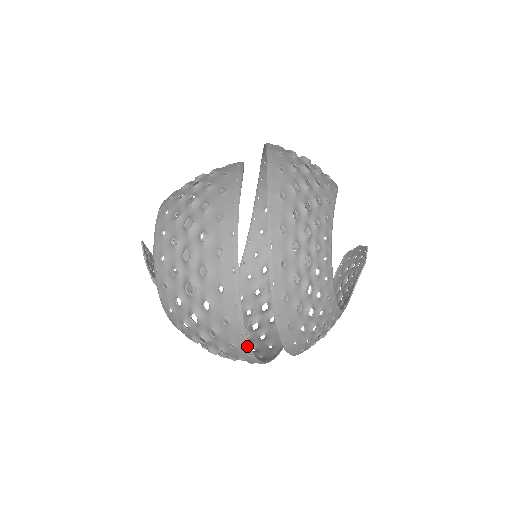
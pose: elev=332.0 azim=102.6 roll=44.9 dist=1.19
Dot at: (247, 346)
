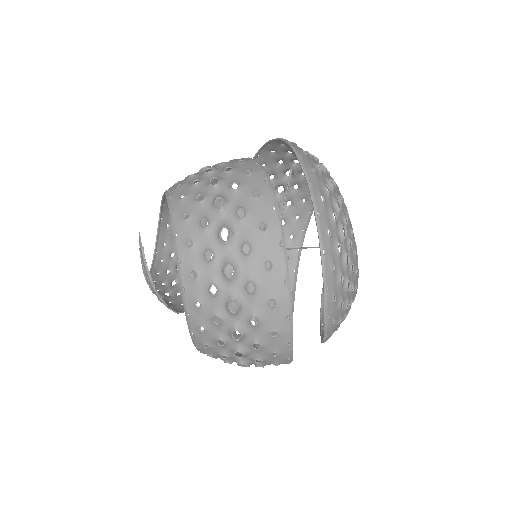
Dot at: (289, 300)
